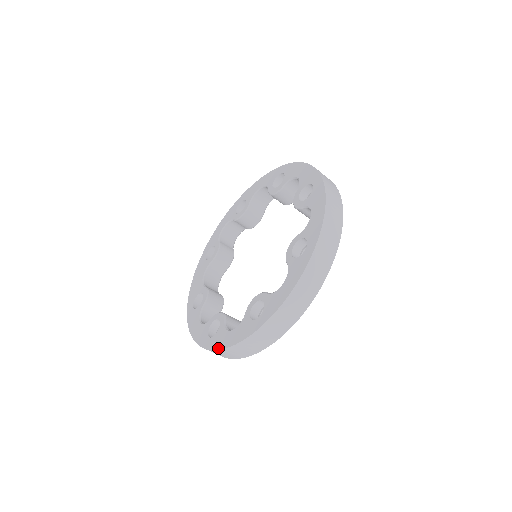
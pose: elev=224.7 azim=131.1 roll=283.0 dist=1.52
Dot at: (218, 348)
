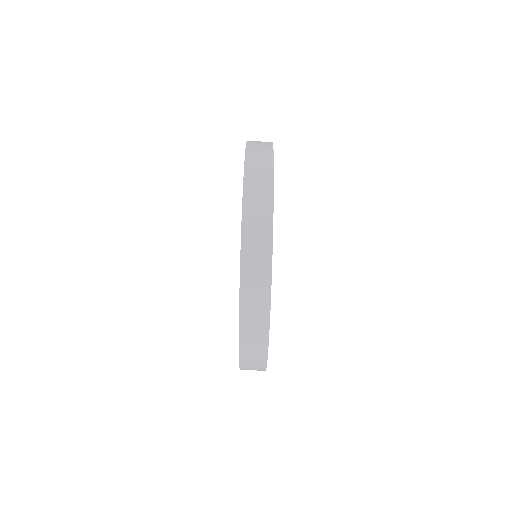
Dot at: occluded
